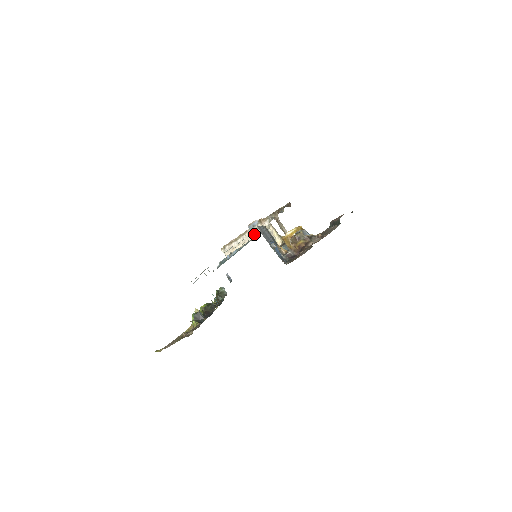
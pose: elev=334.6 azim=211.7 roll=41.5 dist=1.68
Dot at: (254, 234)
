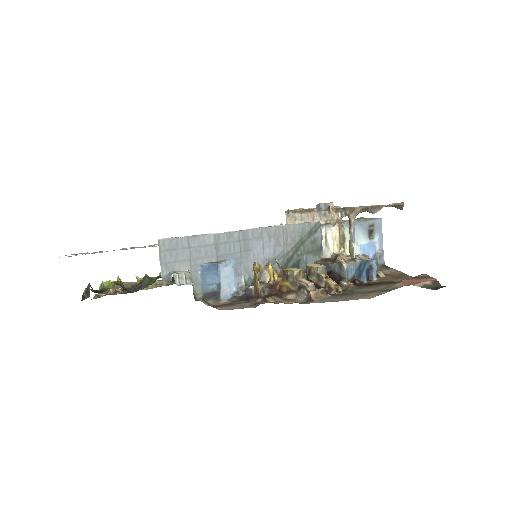
Dot at: (319, 219)
